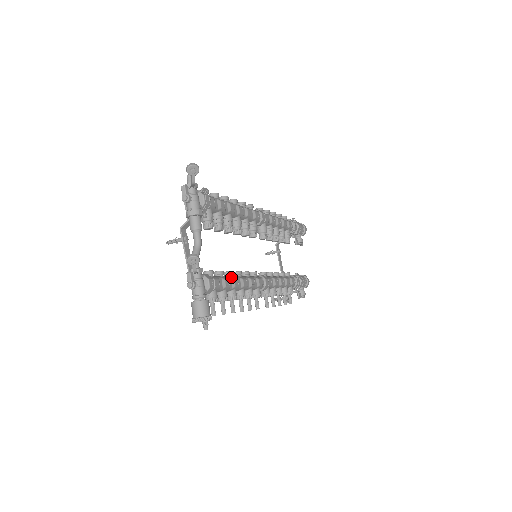
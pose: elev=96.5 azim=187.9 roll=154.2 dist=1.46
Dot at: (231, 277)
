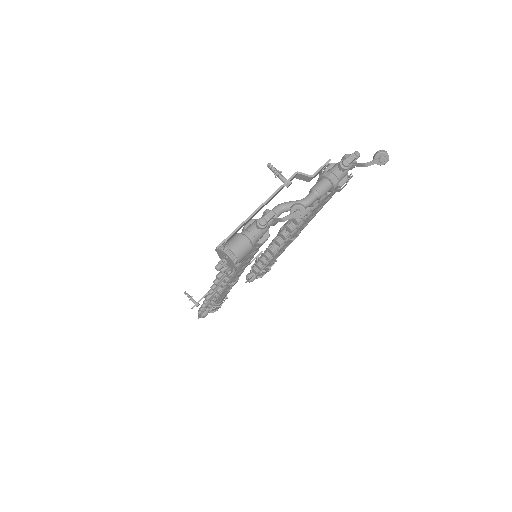
Dot at: occluded
